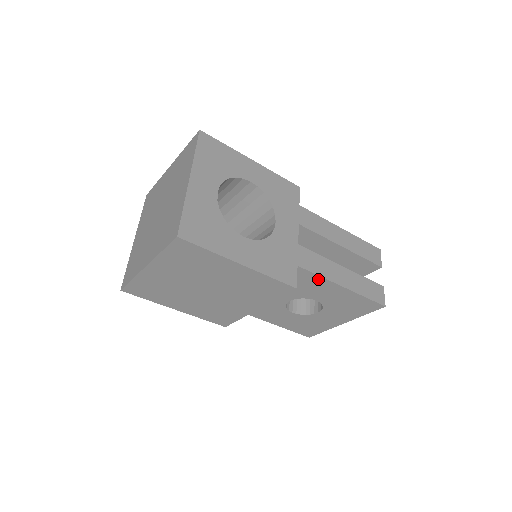
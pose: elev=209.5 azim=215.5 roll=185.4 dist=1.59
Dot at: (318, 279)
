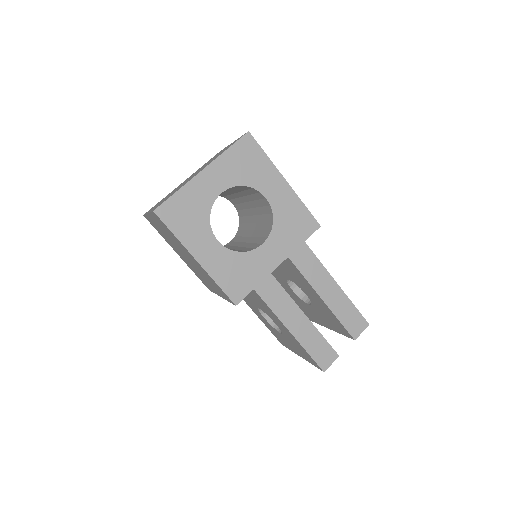
Dot at: (271, 310)
